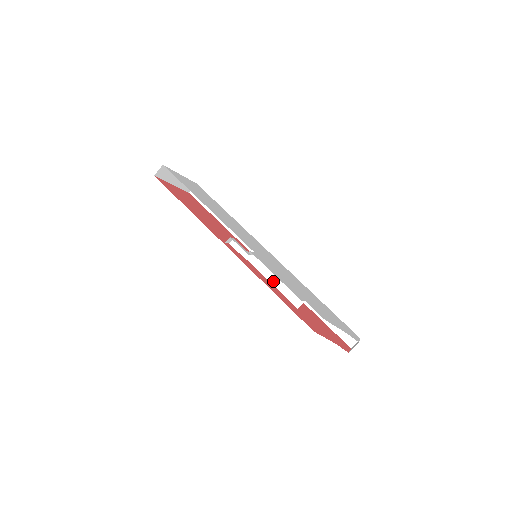
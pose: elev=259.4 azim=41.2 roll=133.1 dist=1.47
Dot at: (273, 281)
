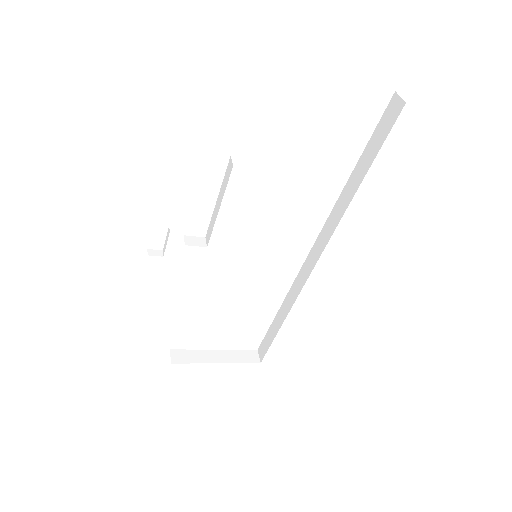
Dot at: (218, 208)
